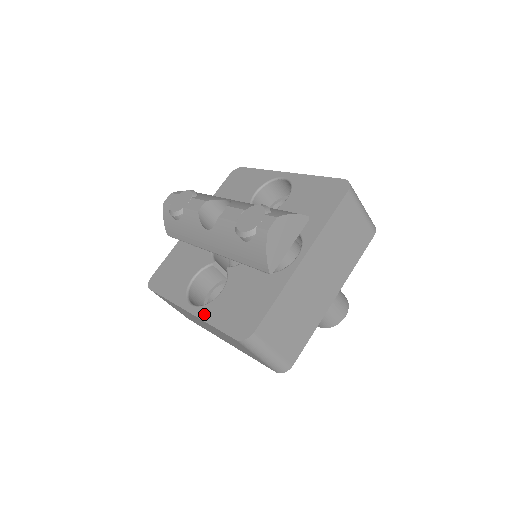
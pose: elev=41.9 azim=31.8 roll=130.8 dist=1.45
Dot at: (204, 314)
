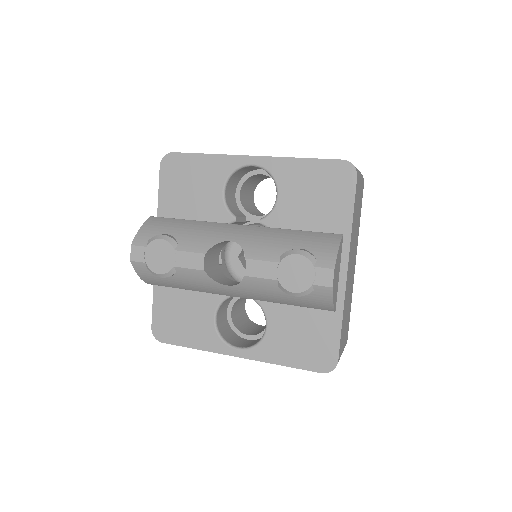
Dot at: (263, 356)
